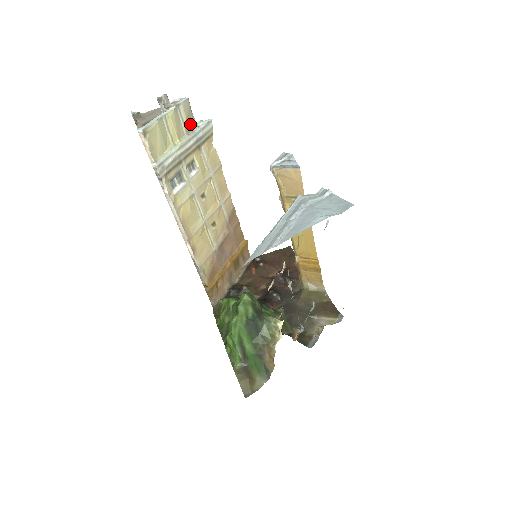
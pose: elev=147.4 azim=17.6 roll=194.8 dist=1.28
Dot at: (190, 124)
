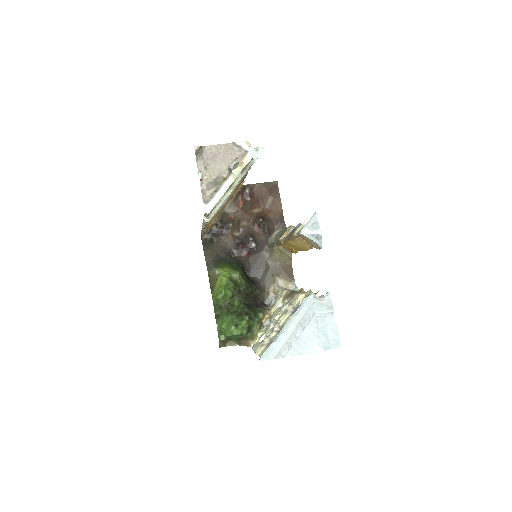
Dot at: occluded
